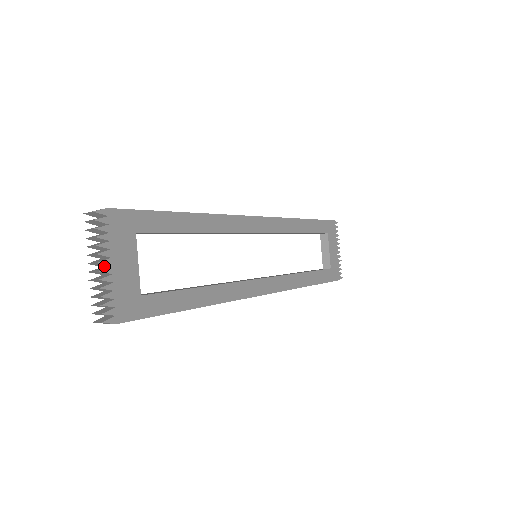
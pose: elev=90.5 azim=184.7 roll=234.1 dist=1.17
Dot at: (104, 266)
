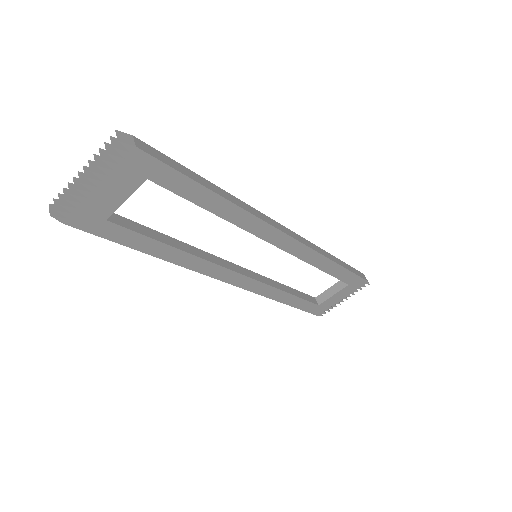
Dot at: (96, 178)
